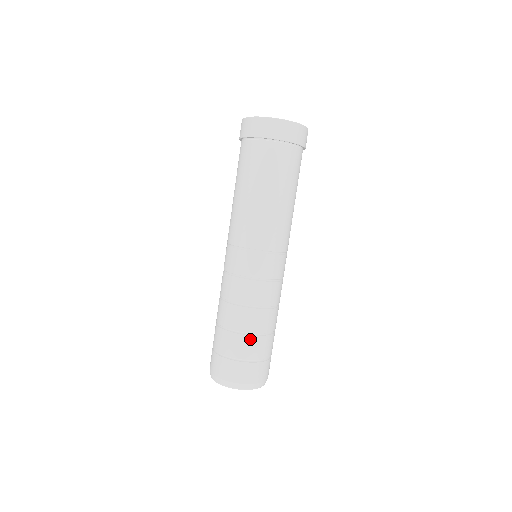
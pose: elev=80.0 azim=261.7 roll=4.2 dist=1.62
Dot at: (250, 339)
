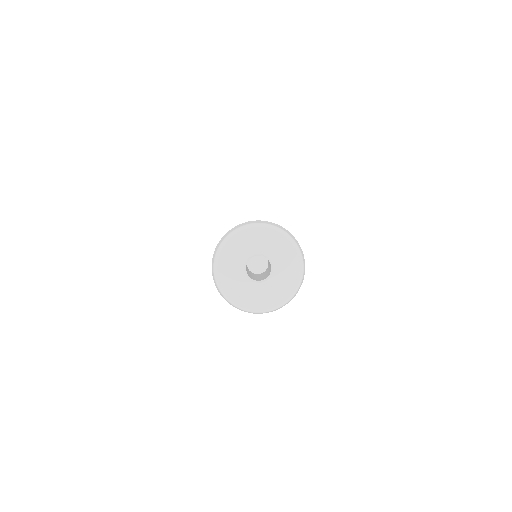
Dot at: occluded
